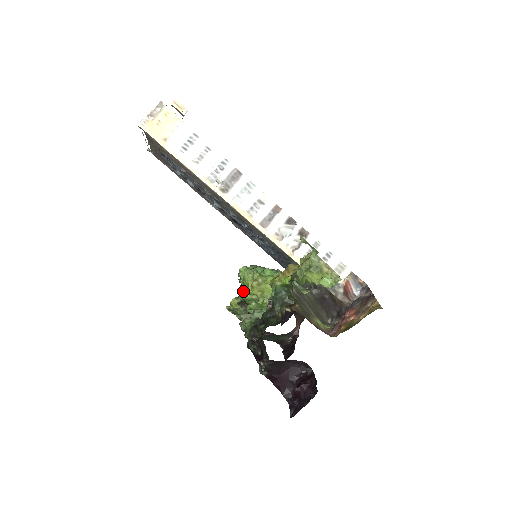
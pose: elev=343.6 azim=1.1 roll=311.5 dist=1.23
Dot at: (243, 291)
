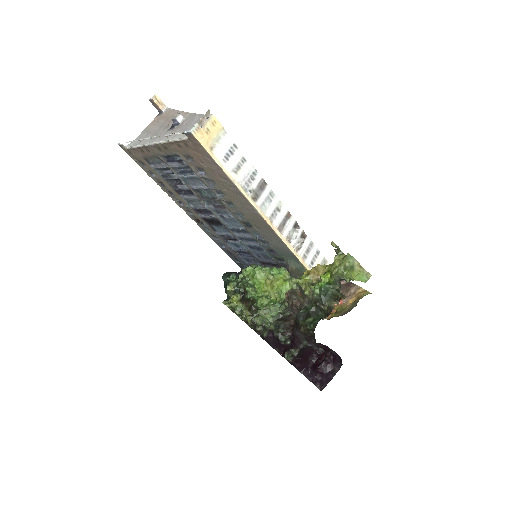
Dot at: (251, 289)
